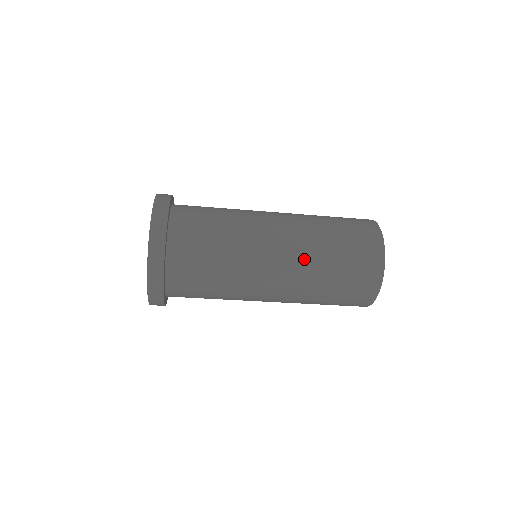
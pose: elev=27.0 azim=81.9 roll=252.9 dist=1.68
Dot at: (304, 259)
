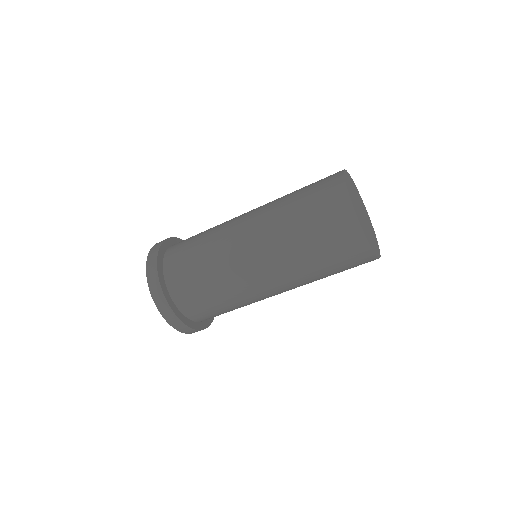
Dot at: (268, 220)
